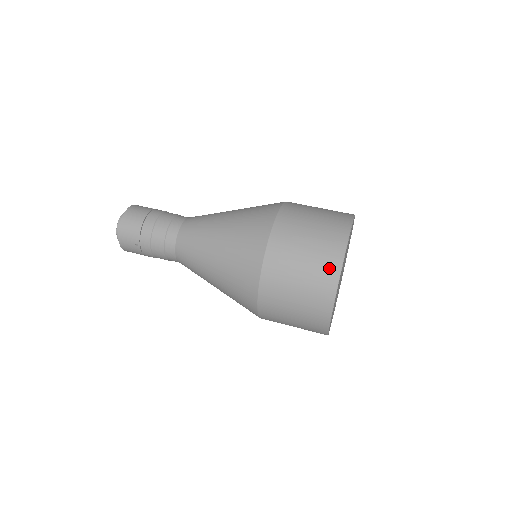
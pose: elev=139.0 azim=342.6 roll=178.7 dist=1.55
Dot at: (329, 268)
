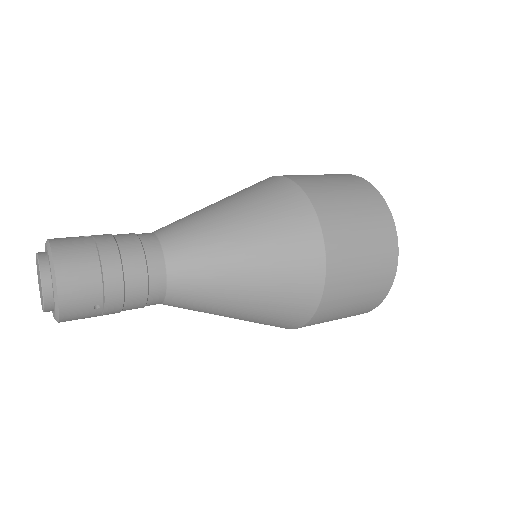
Dot at: (388, 248)
